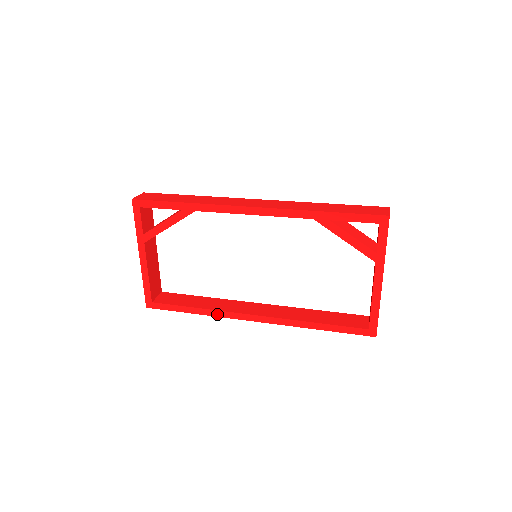
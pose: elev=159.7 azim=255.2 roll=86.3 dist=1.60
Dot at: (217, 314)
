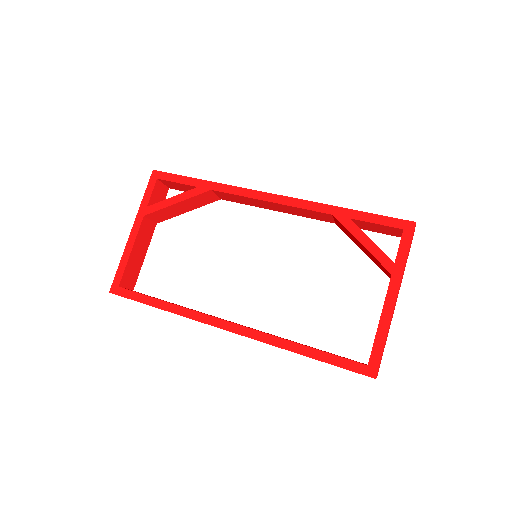
Dot at: (187, 314)
